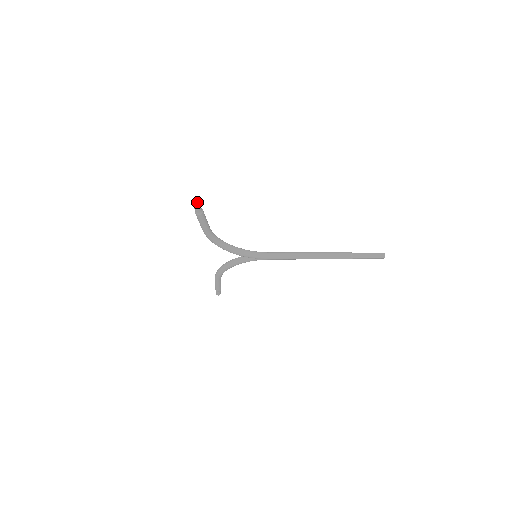
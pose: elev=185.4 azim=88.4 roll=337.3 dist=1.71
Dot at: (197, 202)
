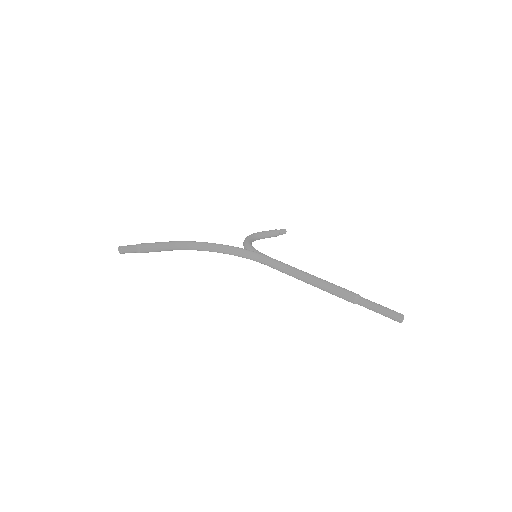
Dot at: (126, 246)
